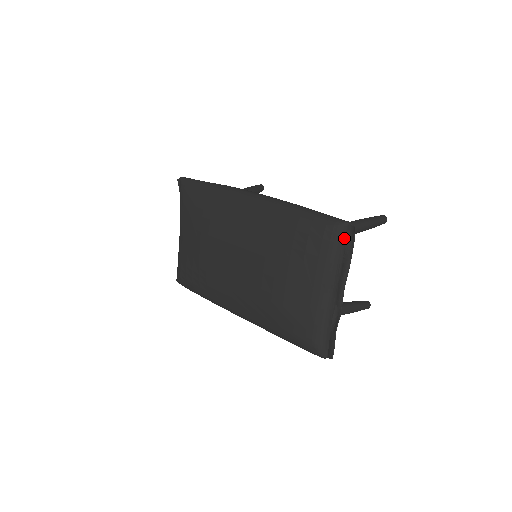
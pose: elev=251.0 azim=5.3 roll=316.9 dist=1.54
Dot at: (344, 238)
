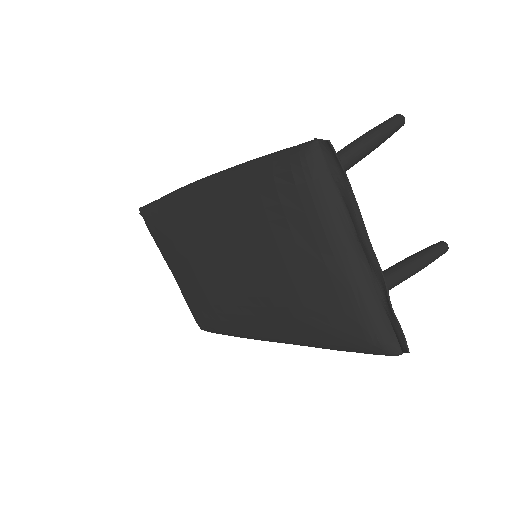
Dot at: (324, 167)
